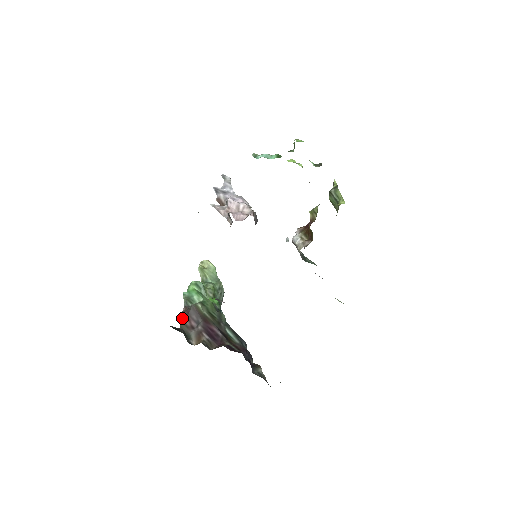
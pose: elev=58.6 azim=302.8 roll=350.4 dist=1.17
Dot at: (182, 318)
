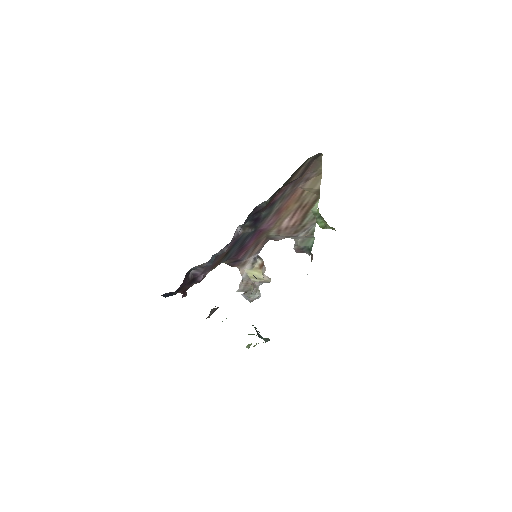
Dot at: occluded
